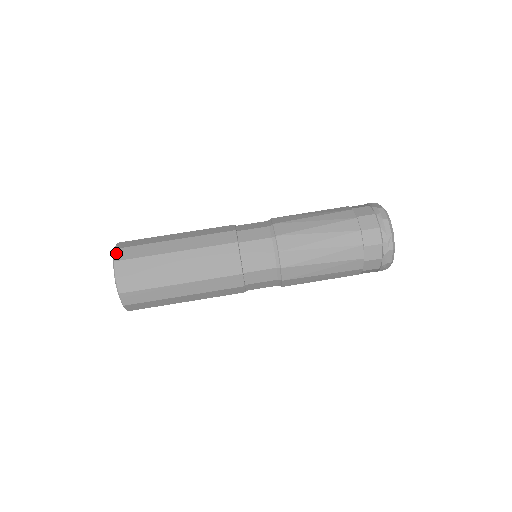
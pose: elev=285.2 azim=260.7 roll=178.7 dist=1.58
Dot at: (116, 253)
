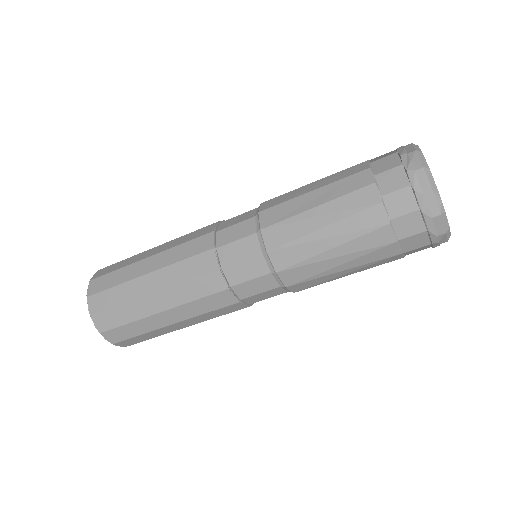
Dot at: (95, 322)
